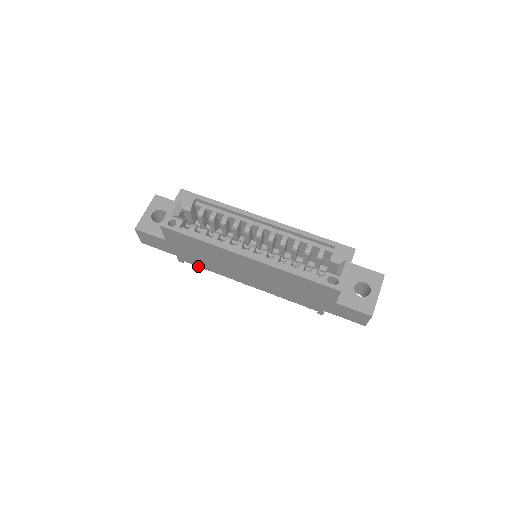
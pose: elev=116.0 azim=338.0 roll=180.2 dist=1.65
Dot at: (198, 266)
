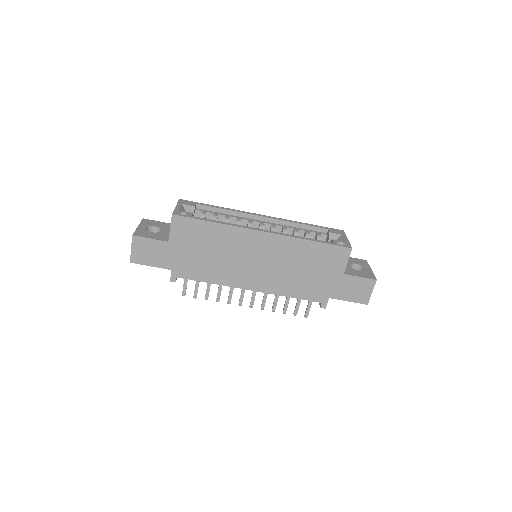
Dot at: (194, 280)
